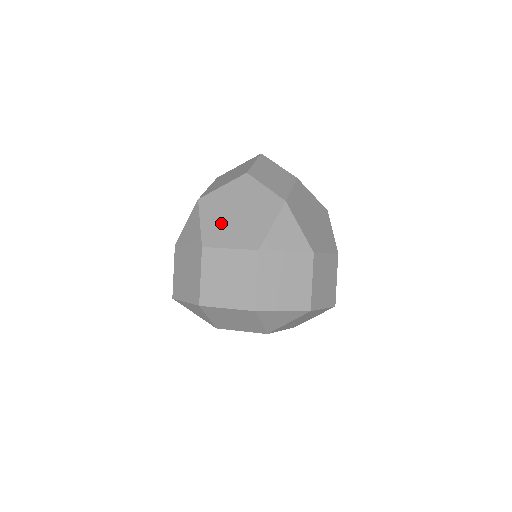
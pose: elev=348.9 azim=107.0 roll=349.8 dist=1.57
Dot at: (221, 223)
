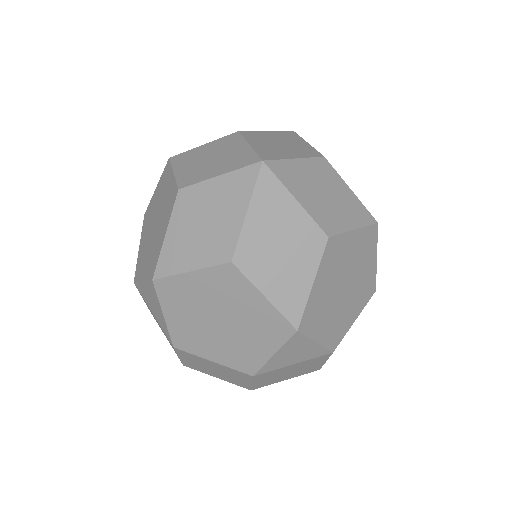
Dot at: (196, 328)
